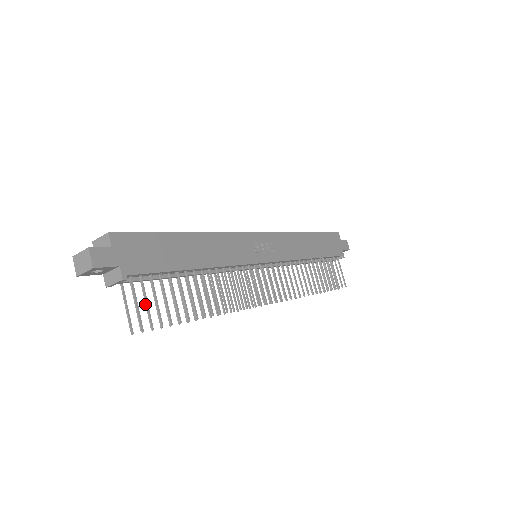
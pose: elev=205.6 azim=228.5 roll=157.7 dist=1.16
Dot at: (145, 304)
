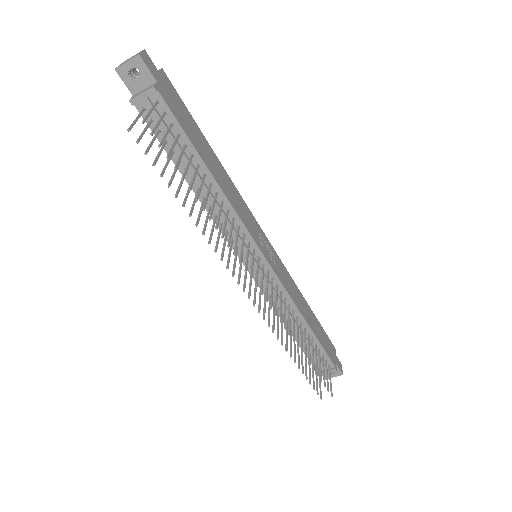
Dot at: occluded
